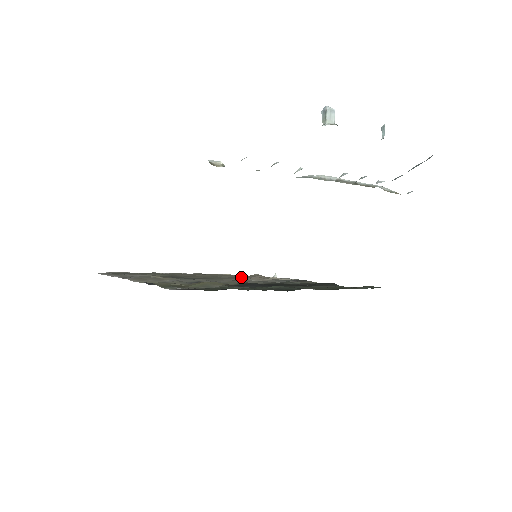
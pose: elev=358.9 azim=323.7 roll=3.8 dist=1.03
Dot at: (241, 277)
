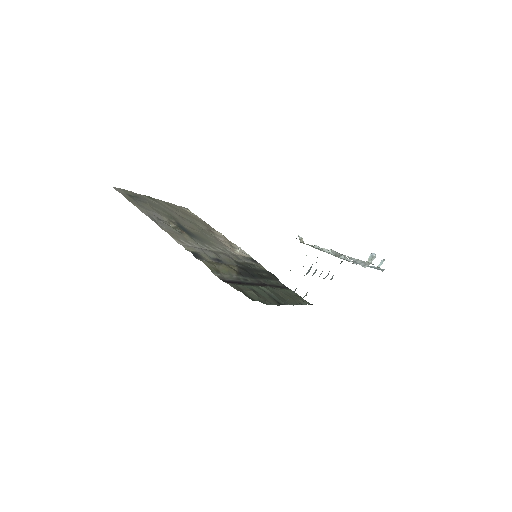
Dot at: (211, 231)
